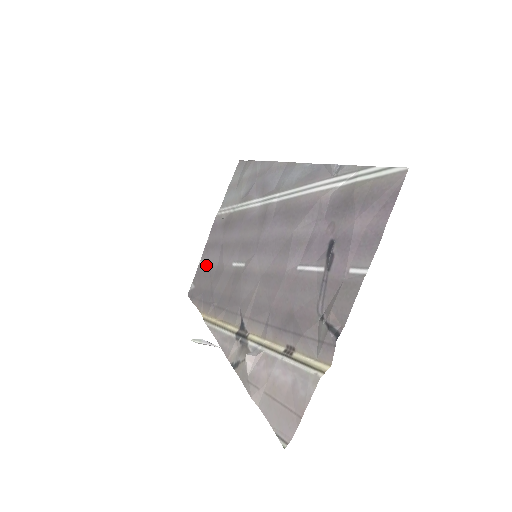
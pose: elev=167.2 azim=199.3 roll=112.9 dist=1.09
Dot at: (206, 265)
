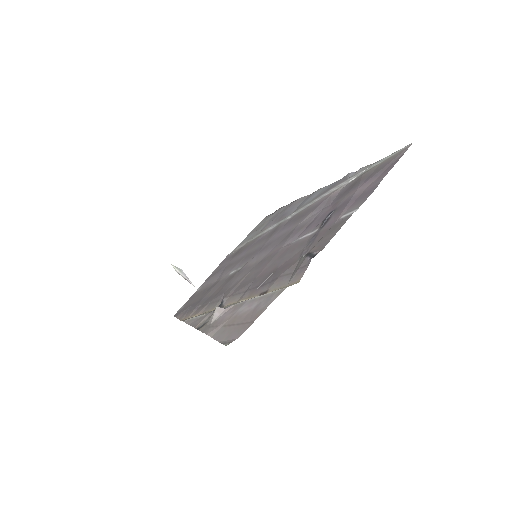
Dot at: (203, 288)
